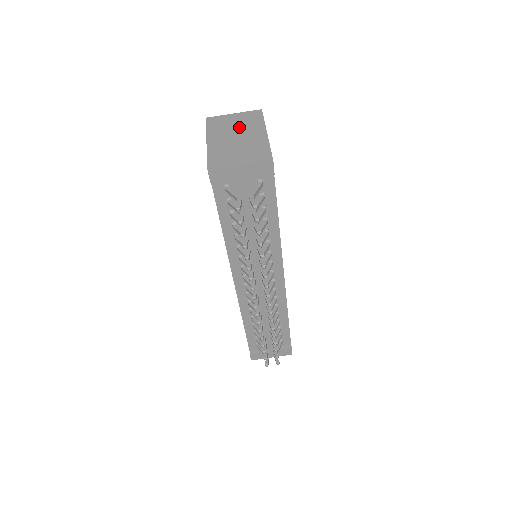
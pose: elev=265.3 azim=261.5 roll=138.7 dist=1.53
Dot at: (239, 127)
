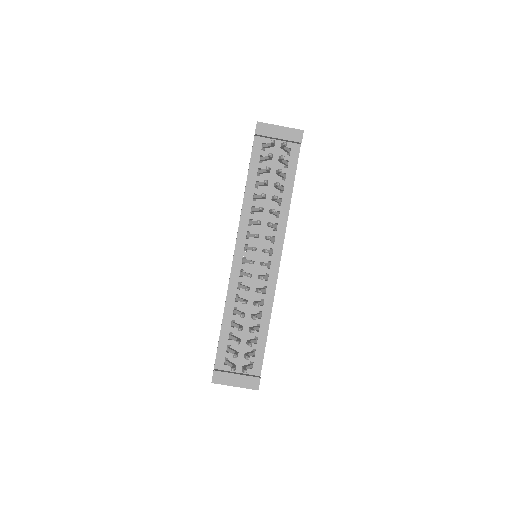
Dot at: occluded
